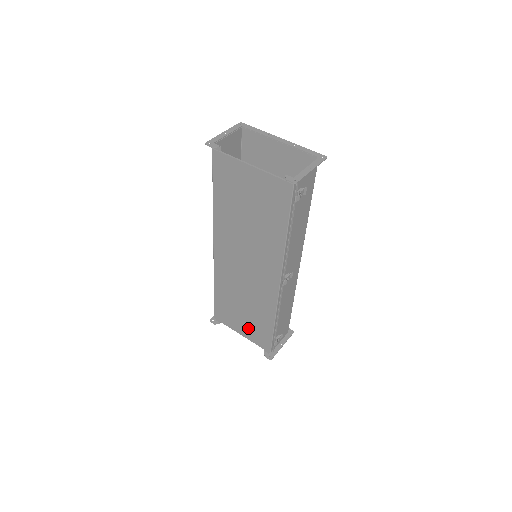
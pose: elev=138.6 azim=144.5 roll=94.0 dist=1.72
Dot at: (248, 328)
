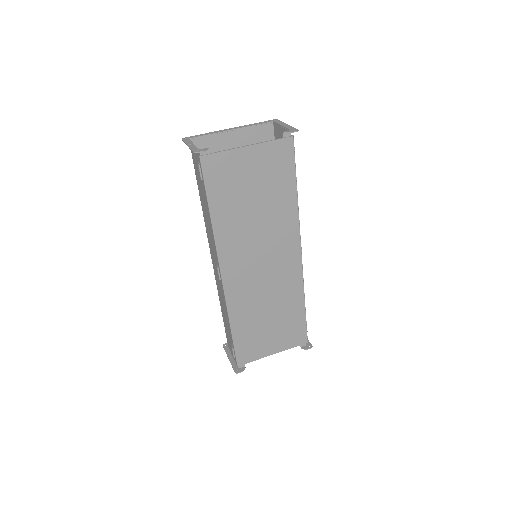
Dot at: (279, 337)
